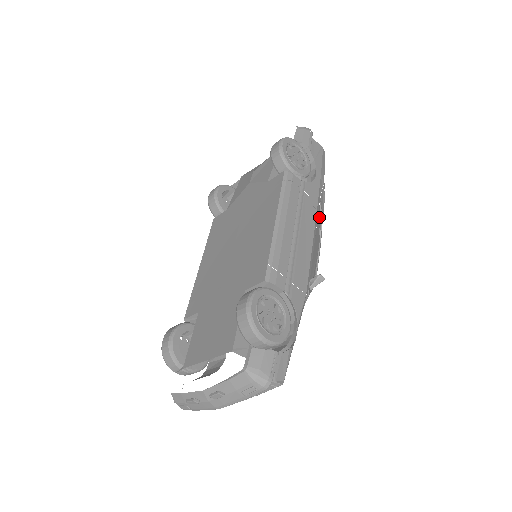
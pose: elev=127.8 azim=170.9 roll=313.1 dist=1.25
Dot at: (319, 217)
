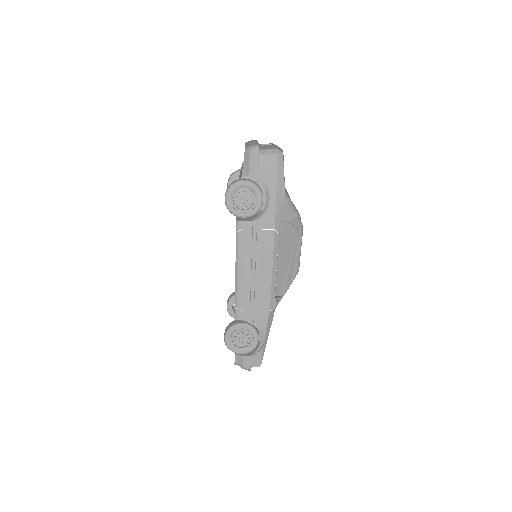
Dot at: (286, 228)
